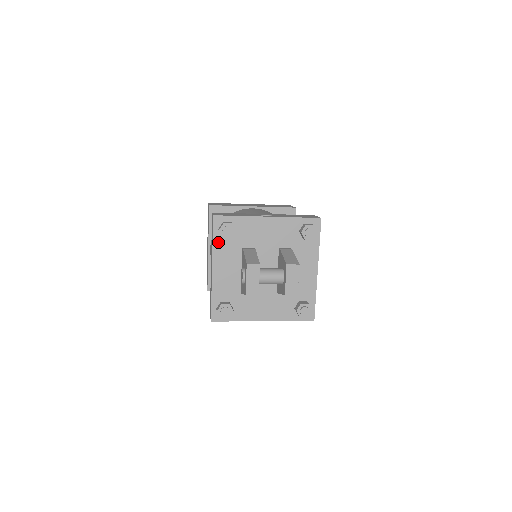
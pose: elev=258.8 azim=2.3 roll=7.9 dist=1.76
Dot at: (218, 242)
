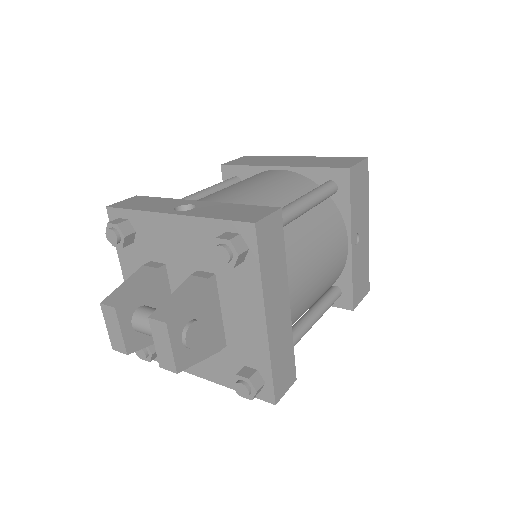
Dot at: (122, 248)
